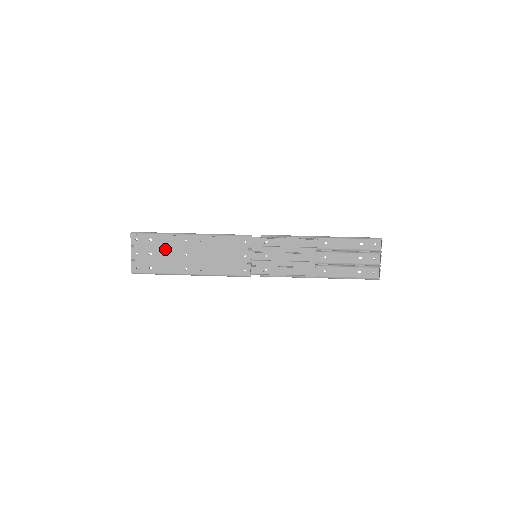
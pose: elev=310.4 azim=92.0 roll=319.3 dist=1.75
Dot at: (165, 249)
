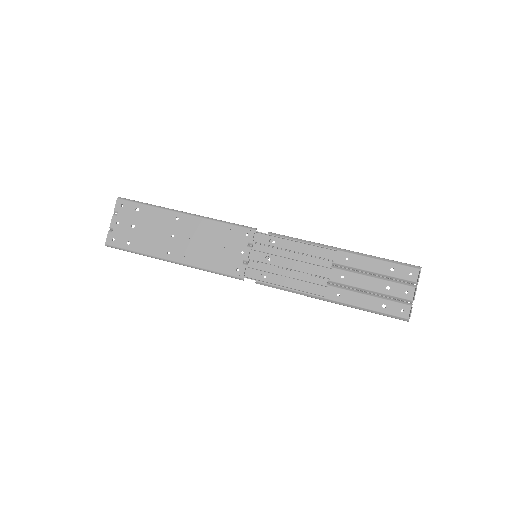
Dot at: (151, 224)
